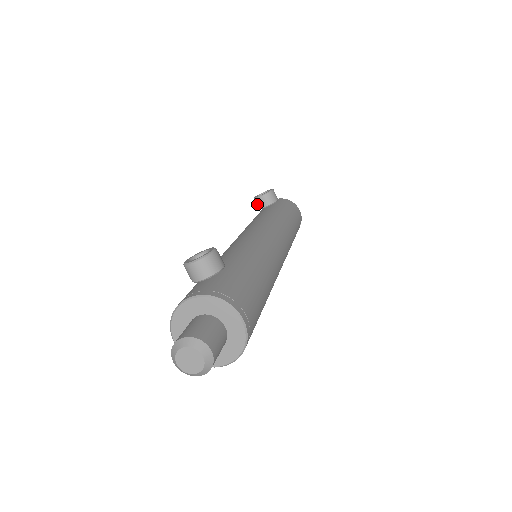
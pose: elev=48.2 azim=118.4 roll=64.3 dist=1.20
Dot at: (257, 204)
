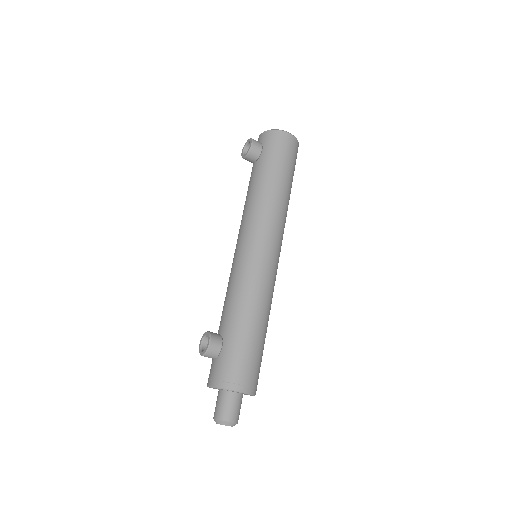
Dot at: (247, 160)
